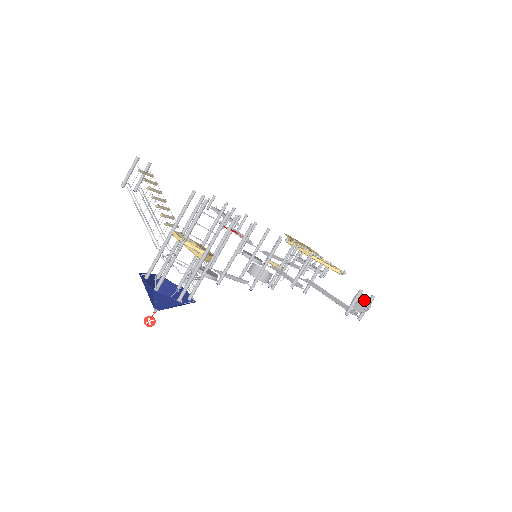
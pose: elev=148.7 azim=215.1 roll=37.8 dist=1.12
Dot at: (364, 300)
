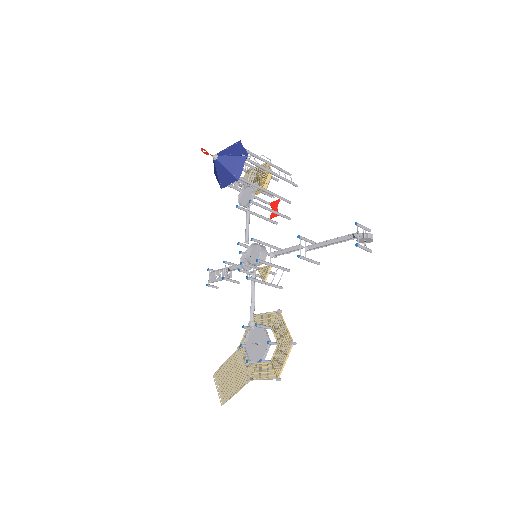
Dot at: (369, 236)
